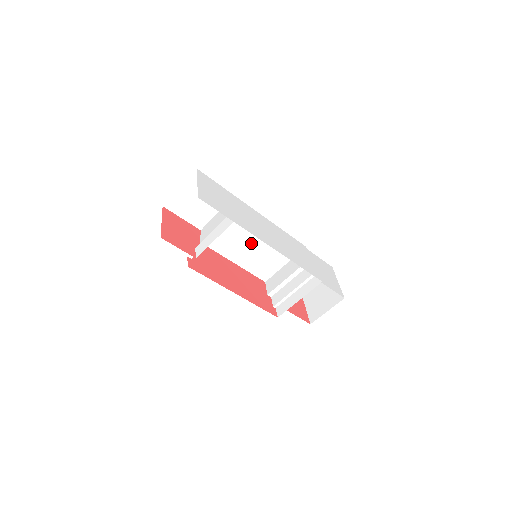
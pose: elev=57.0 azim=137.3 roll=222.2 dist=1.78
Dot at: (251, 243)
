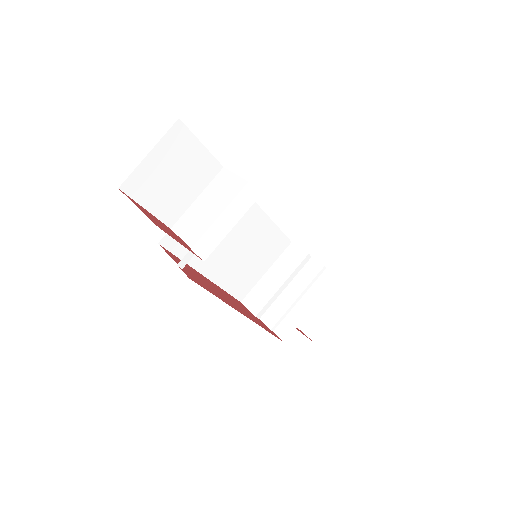
Dot at: (232, 244)
